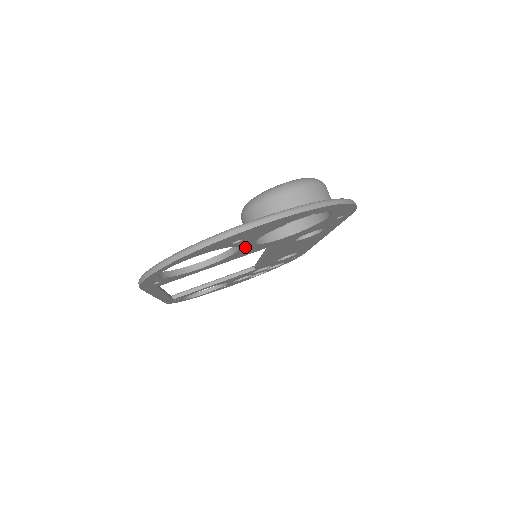
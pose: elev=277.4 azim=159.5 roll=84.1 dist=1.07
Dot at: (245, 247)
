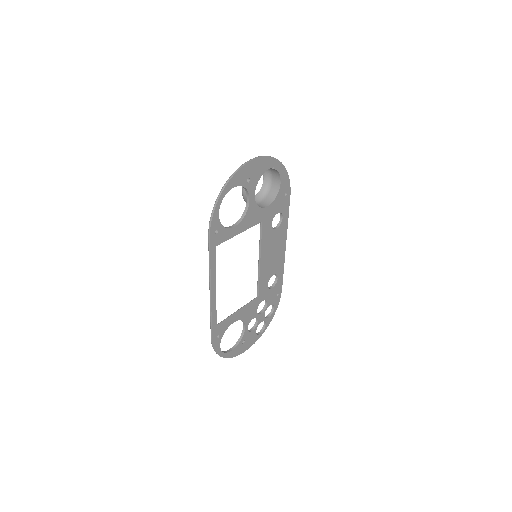
Dot at: (251, 202)
